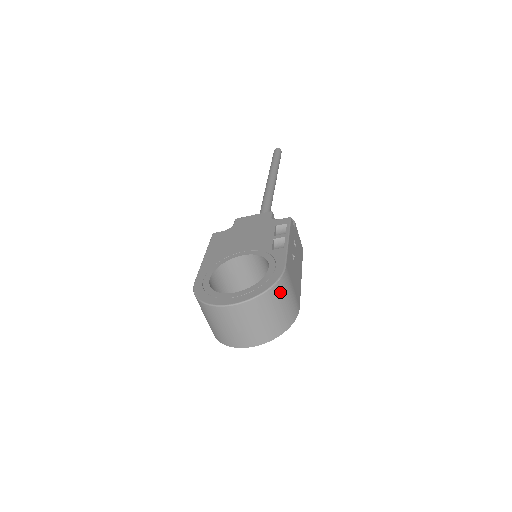
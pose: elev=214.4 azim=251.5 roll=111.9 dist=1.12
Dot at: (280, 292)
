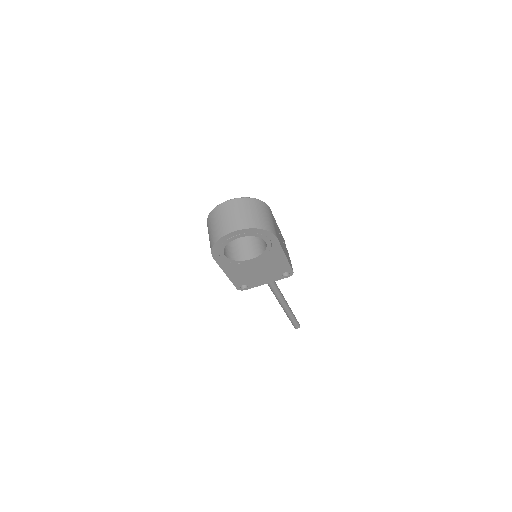
Dot at: (262, 207)
